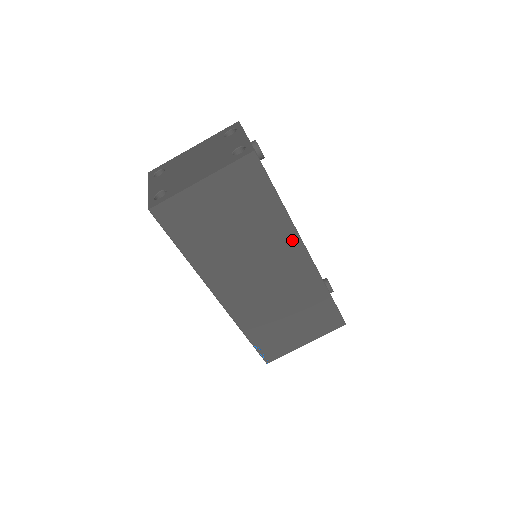
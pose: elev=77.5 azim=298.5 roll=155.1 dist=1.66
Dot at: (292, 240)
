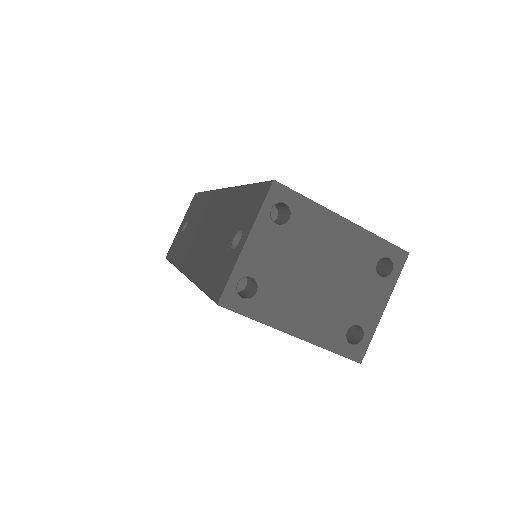
Dot at: occluded
